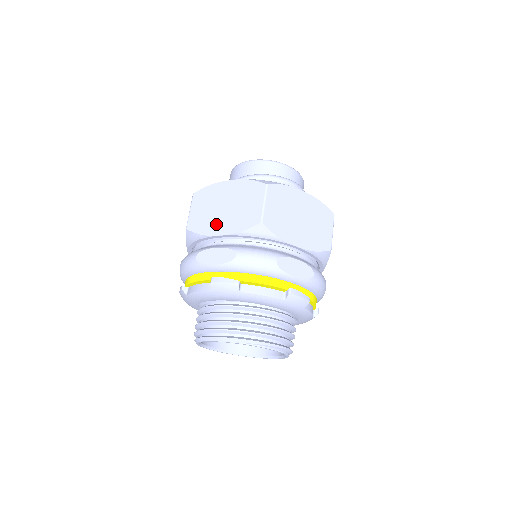
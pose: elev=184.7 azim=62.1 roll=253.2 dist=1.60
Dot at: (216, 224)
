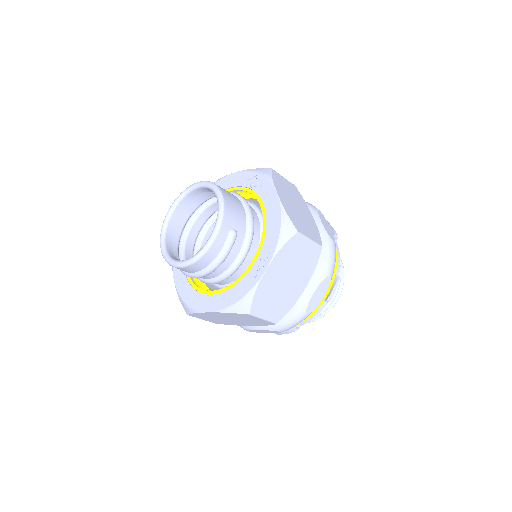
Dot at: occluded
